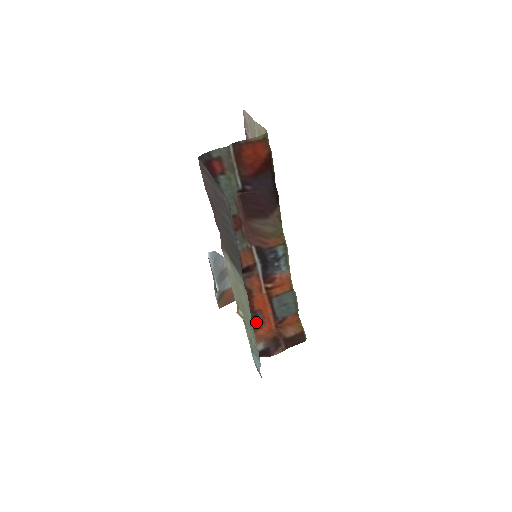
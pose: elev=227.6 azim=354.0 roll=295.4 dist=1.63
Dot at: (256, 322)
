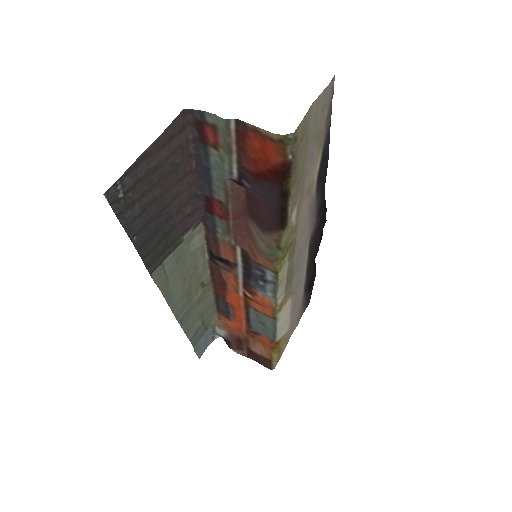
Dot at: (226, 311)
